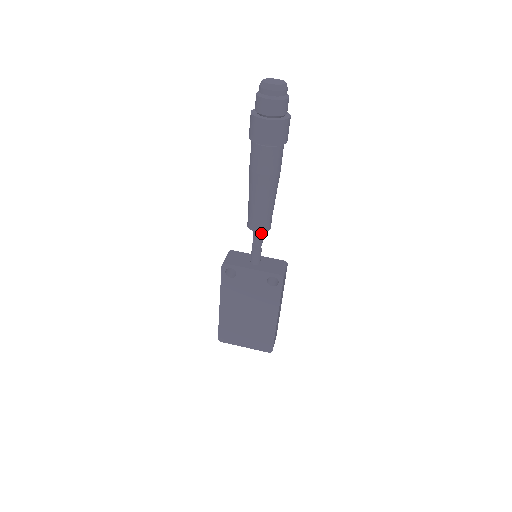
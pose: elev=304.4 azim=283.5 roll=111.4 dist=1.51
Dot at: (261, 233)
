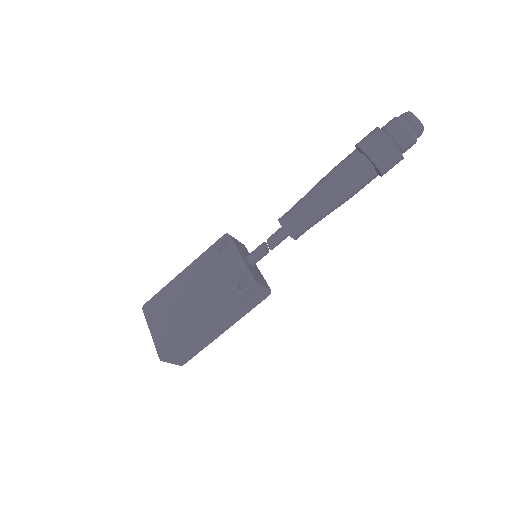
Dot at: (282, 235)
